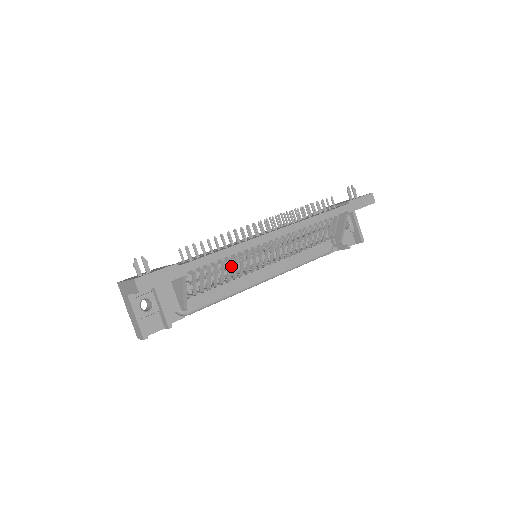
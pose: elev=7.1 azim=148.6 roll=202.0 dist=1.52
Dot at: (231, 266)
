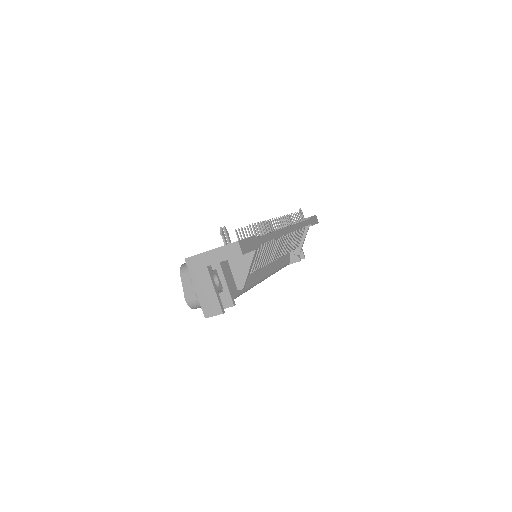
Dot at: occluded
